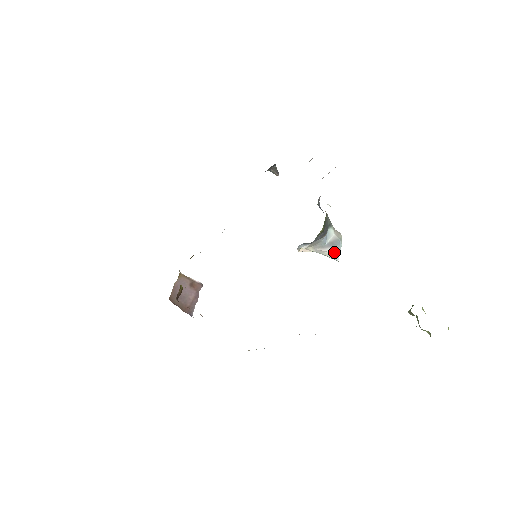
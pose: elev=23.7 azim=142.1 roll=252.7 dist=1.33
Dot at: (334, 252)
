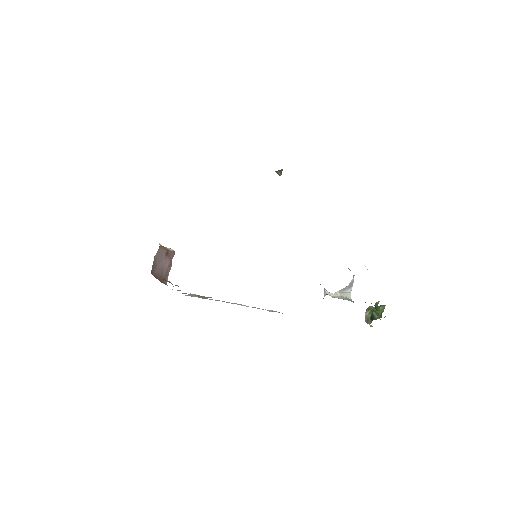
Dot at: (350, 292)
